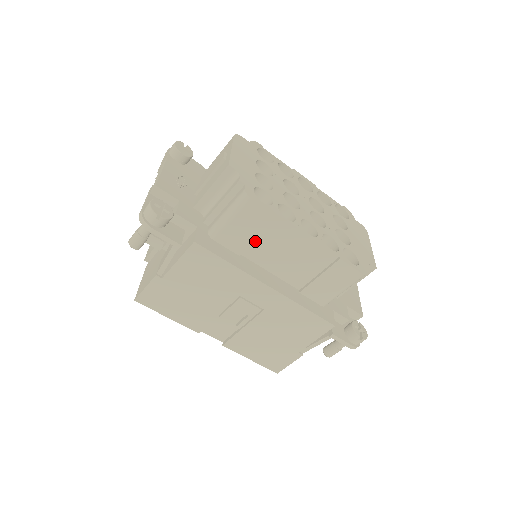
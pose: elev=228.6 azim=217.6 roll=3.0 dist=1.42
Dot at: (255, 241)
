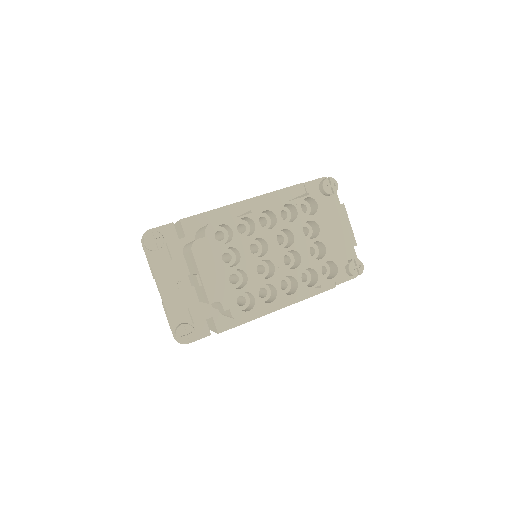
Dot at: occluded
